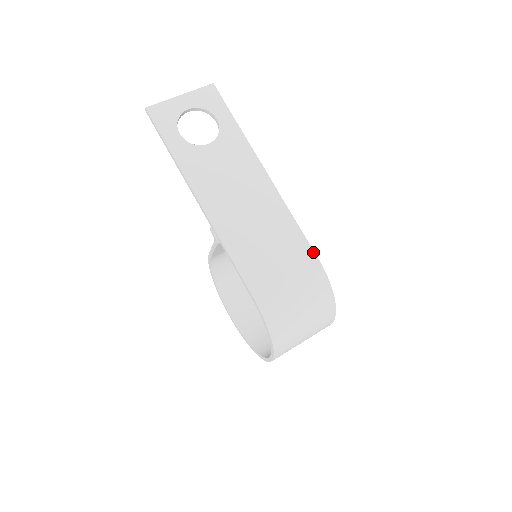
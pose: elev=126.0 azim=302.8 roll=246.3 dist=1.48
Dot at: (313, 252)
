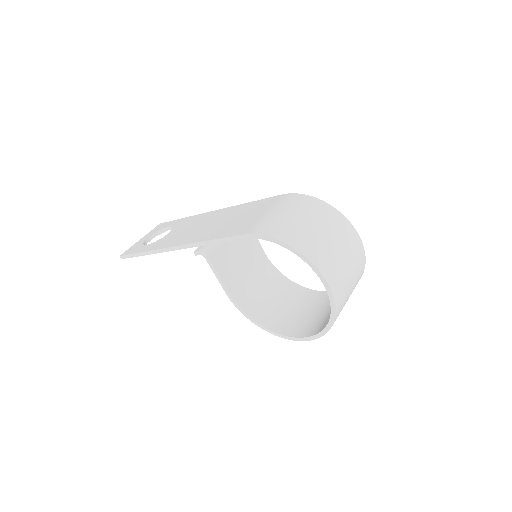
Dot at: (275, 197)
